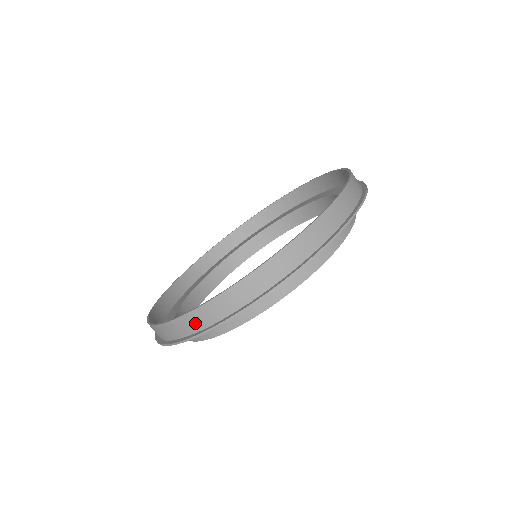
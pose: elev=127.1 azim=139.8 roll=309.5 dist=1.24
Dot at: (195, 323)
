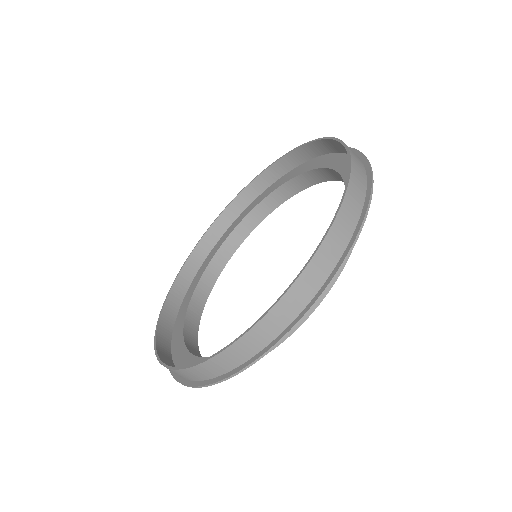
Dot at: (181, 375)
